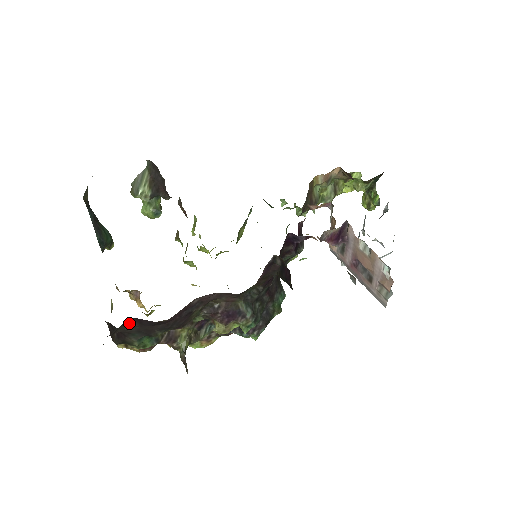
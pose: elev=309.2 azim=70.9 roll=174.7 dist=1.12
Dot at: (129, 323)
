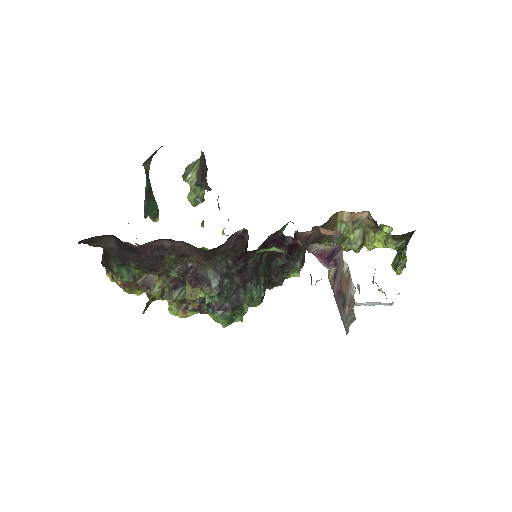
Dot at: (111, 241)
